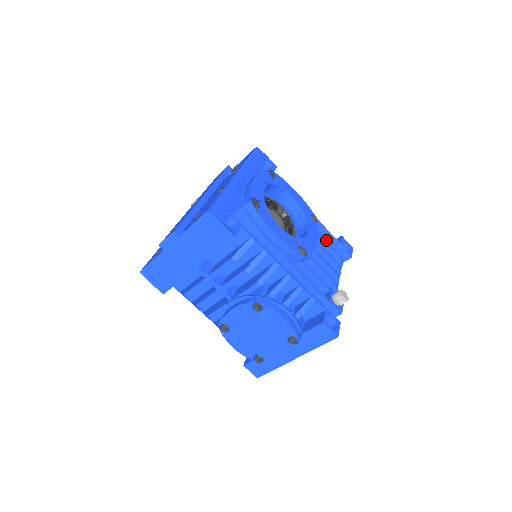
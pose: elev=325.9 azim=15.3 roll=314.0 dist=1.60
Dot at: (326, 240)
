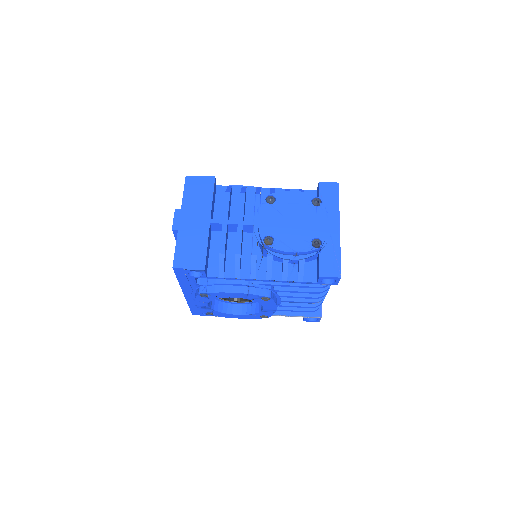
Dot at: occluded
